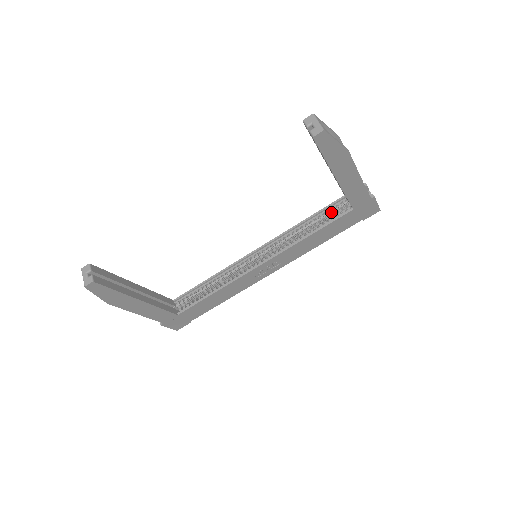
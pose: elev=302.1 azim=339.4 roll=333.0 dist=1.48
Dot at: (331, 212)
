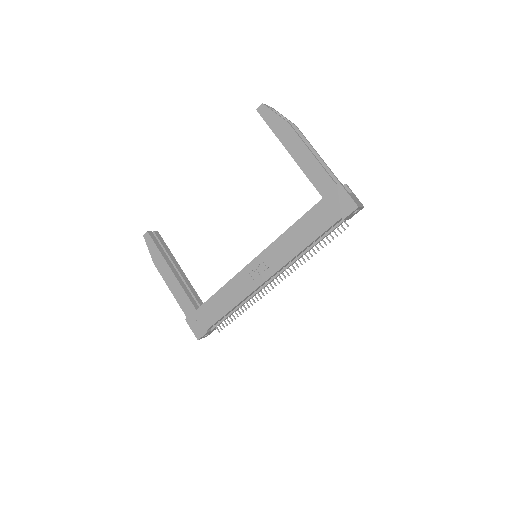
Dot at: occluded
